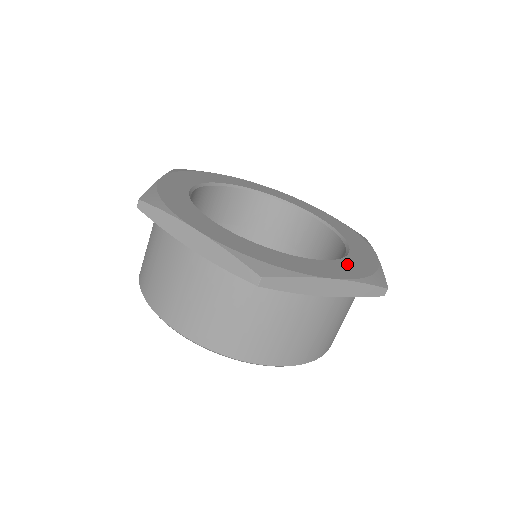
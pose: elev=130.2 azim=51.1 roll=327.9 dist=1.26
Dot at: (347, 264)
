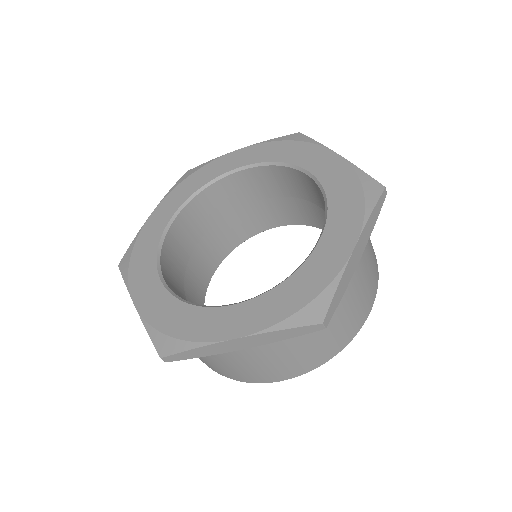
Dot at: (279, 295)
